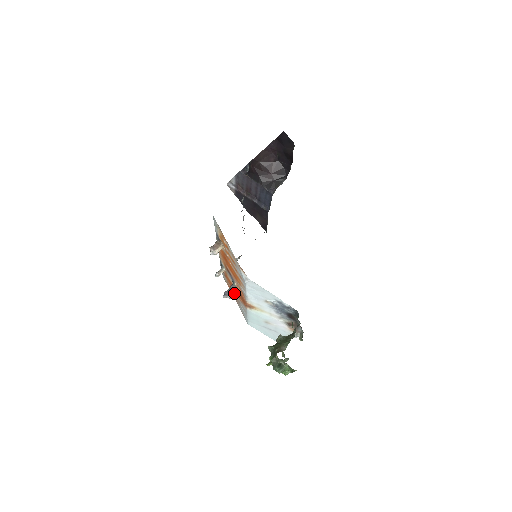
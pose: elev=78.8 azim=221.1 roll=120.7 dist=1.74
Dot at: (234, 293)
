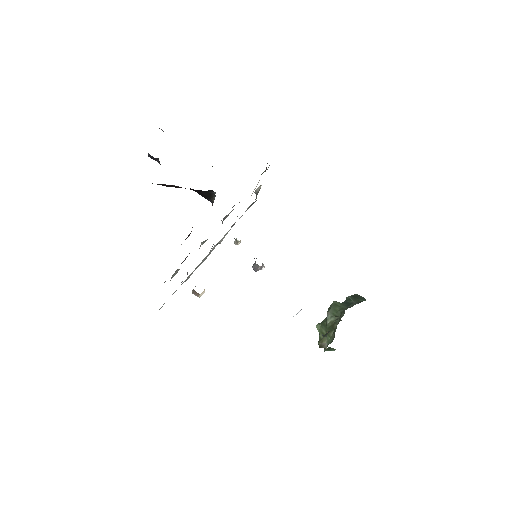
Dot at: occluded
